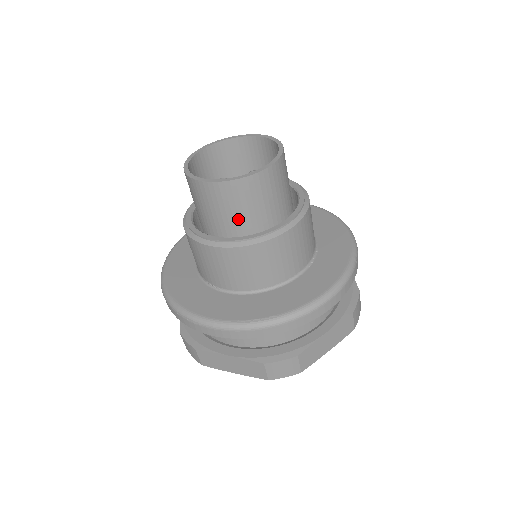
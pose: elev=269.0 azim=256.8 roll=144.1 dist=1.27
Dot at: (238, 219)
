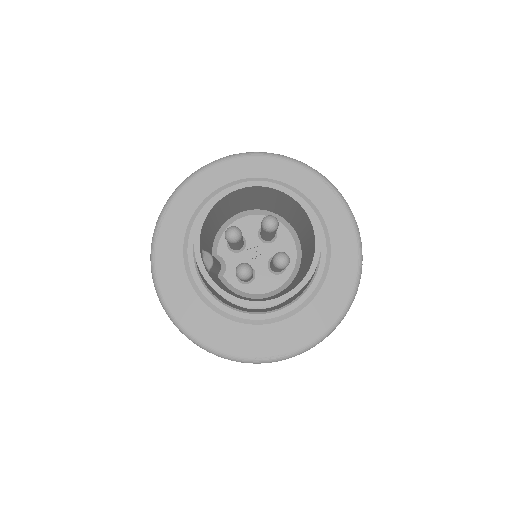
Dot at: occluded
